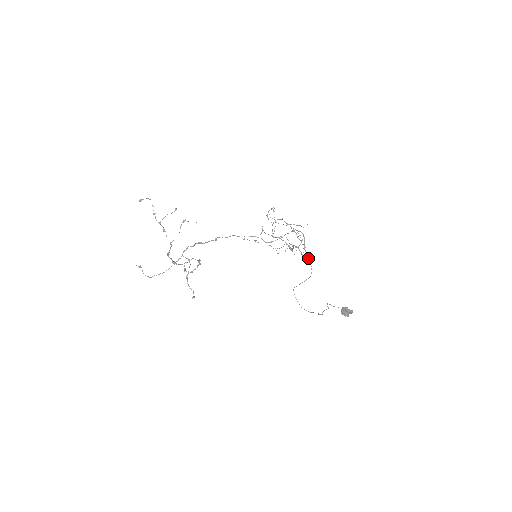
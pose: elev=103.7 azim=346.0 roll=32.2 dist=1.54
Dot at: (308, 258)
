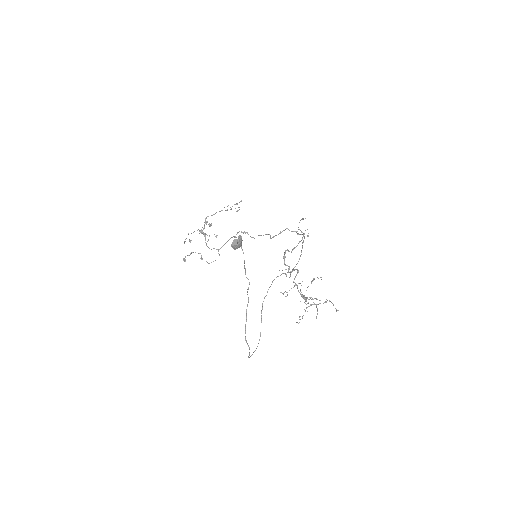
Dot at: (285, 252)
